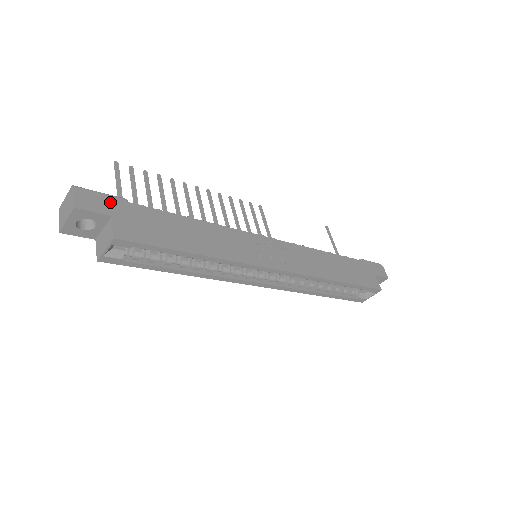
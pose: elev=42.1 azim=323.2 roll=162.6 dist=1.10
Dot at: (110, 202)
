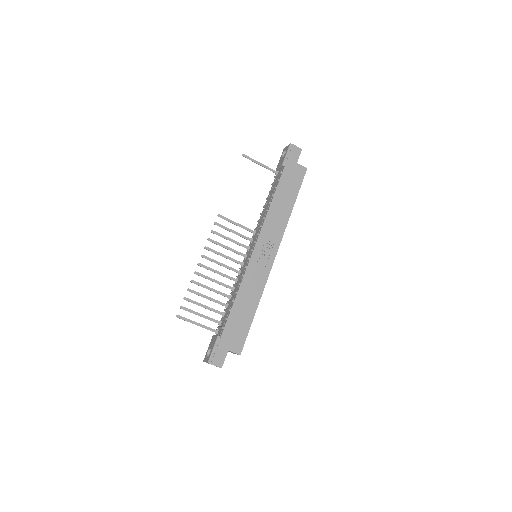
Dot at: (220, 348)
